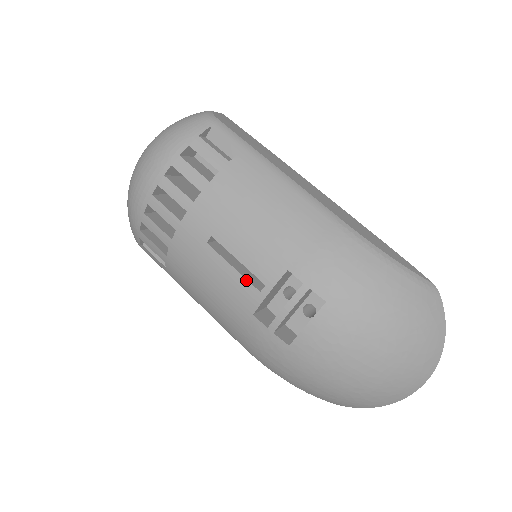
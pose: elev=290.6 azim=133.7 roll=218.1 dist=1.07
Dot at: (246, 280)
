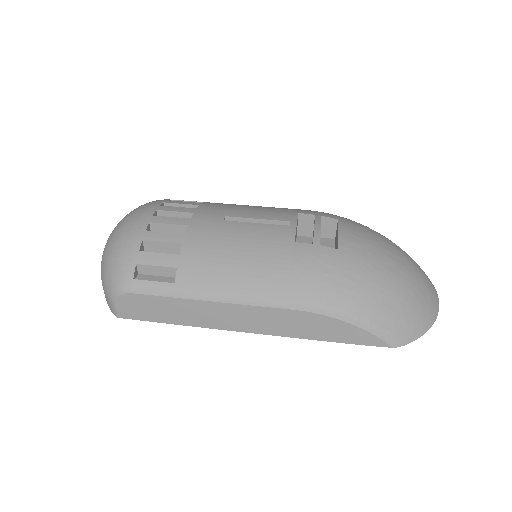
Dot at: (273, 225)
